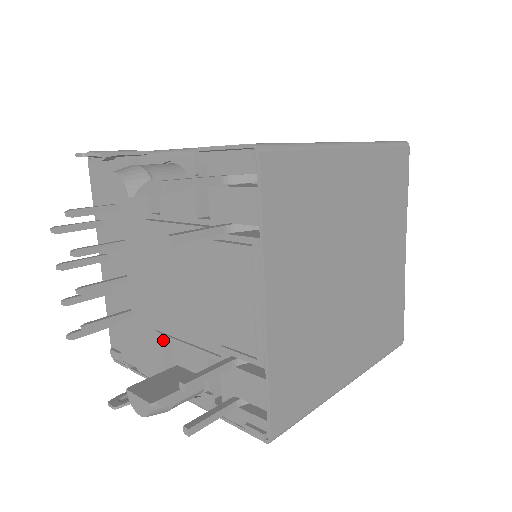
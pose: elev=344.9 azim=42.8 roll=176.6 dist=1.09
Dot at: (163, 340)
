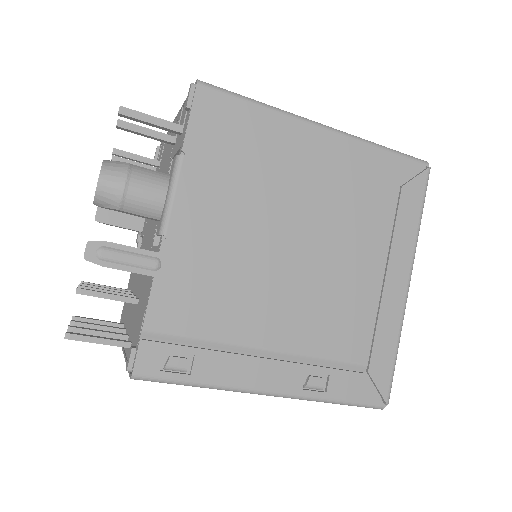
Dot at: occluded
